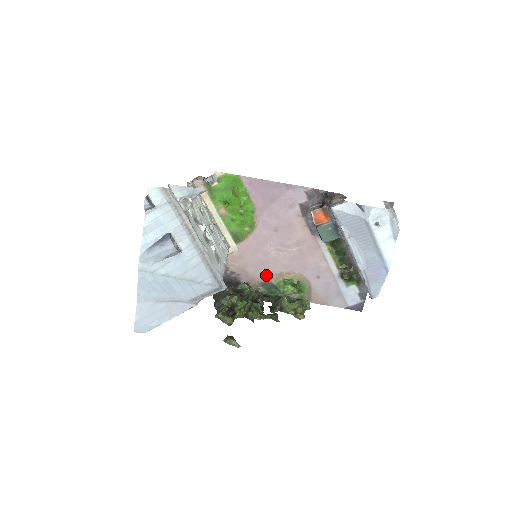
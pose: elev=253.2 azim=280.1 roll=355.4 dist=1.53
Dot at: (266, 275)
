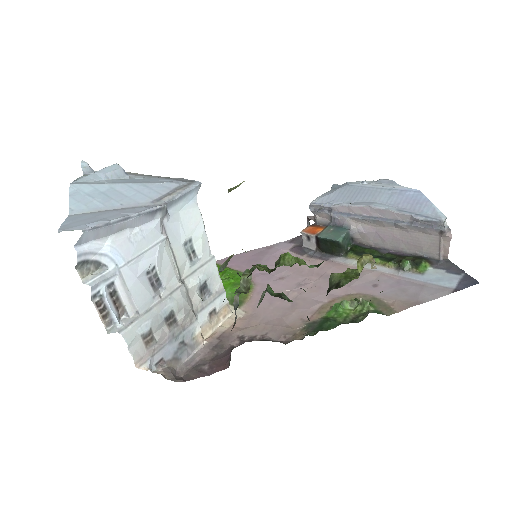
Dot at: (303, 317)
